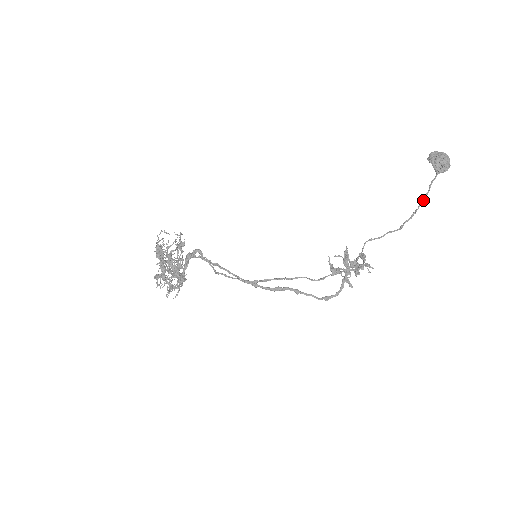
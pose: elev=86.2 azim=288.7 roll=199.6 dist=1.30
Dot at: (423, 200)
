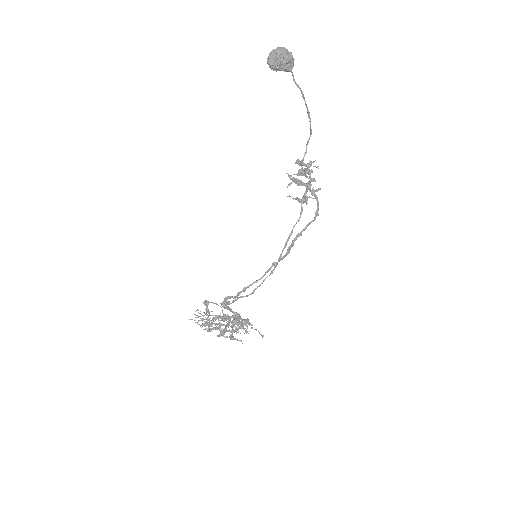
Dot at: (305, 101)
